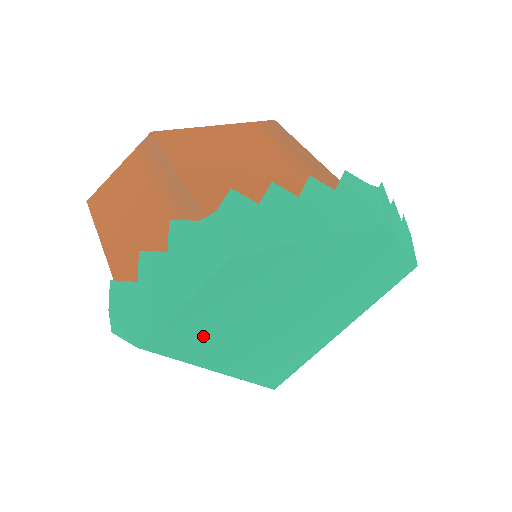
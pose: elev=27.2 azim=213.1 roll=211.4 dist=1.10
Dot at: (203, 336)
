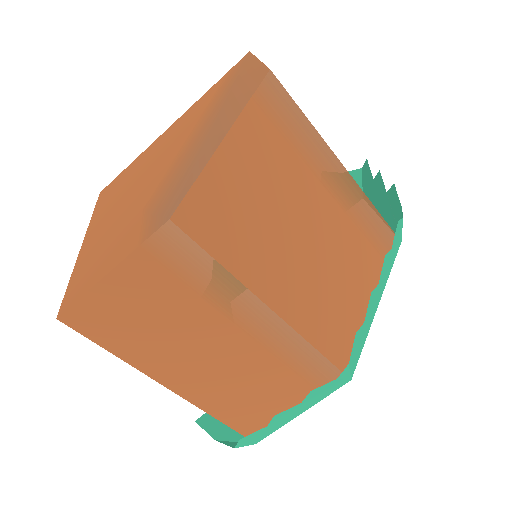
Dot at: occluded
